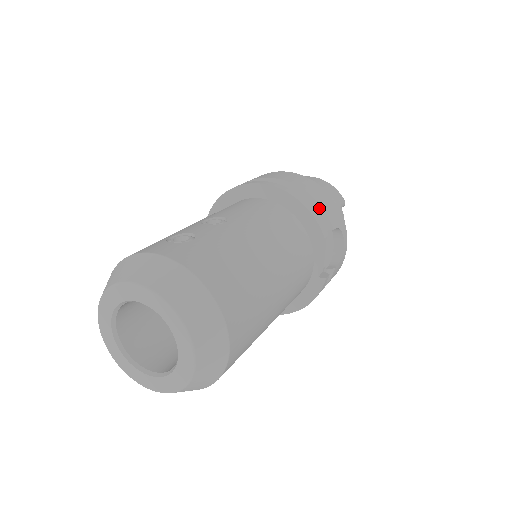
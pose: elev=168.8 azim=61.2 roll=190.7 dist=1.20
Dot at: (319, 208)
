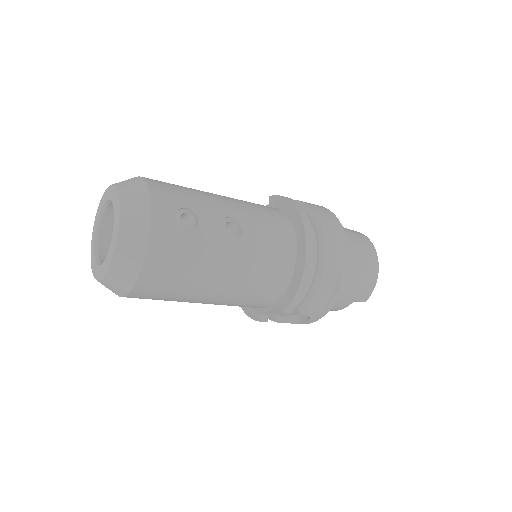
Dot at: (312, 296)
